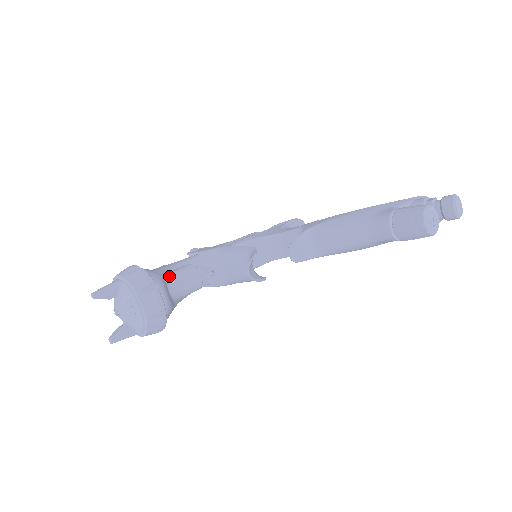
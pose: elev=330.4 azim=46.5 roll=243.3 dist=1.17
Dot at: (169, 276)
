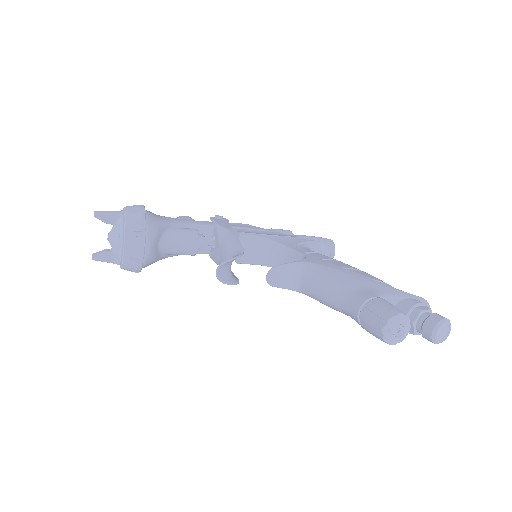
Dot at: (169, 231)
